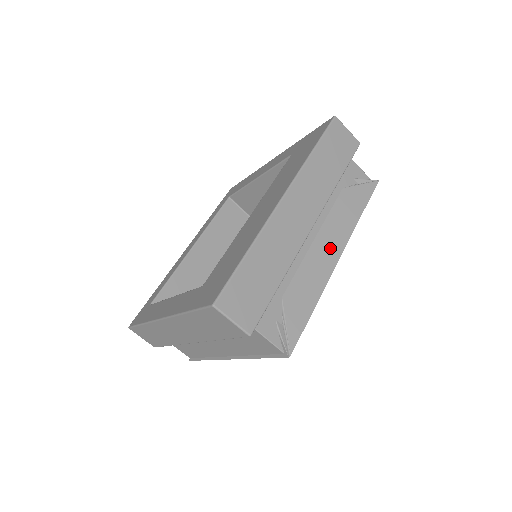
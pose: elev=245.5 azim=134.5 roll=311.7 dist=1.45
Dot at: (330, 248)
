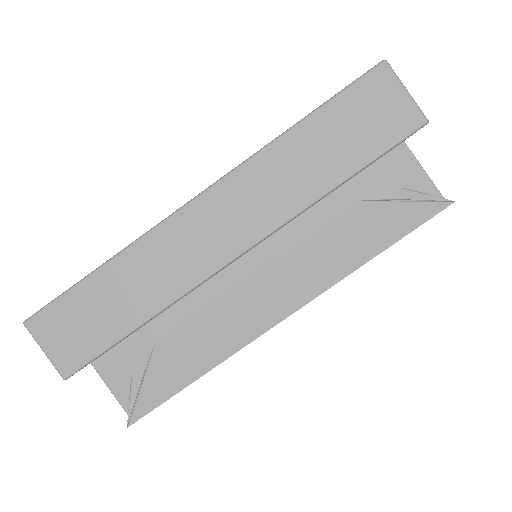
Dot at: (274, 298)
